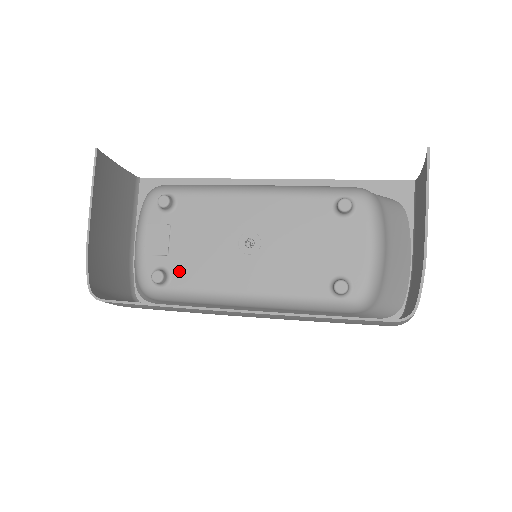
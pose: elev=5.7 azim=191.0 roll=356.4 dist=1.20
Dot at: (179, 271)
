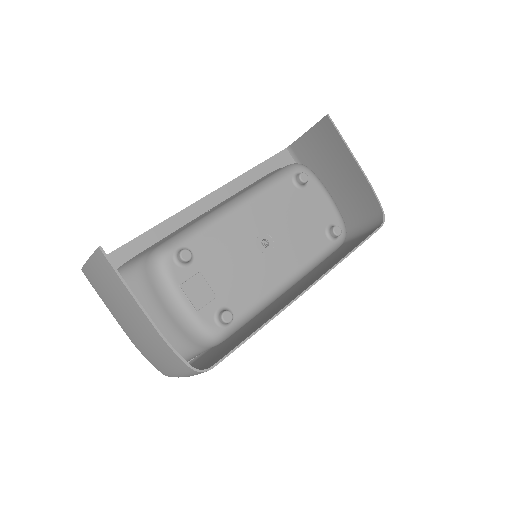
Dot at: (233, 302)
